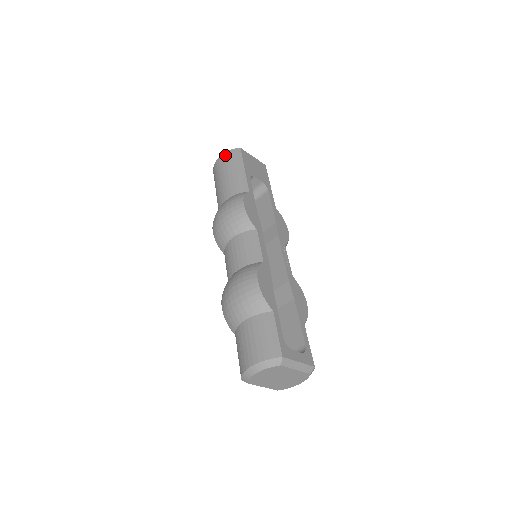
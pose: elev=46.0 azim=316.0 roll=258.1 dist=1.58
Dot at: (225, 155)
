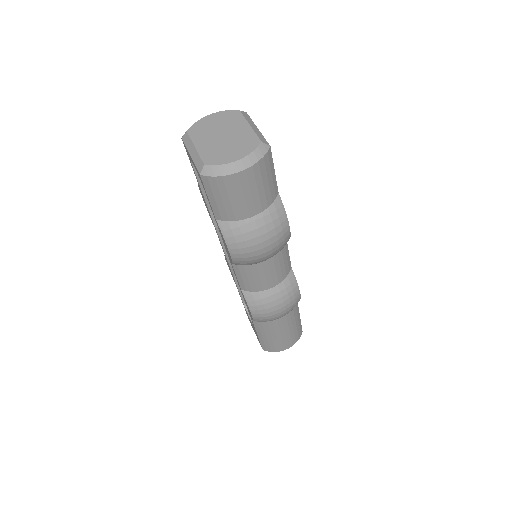
Dot at: occluded
